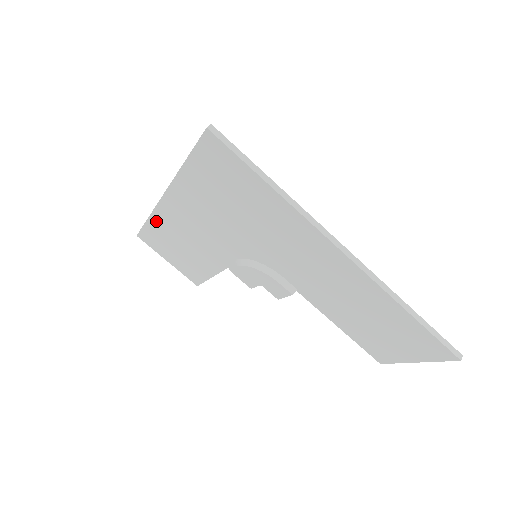
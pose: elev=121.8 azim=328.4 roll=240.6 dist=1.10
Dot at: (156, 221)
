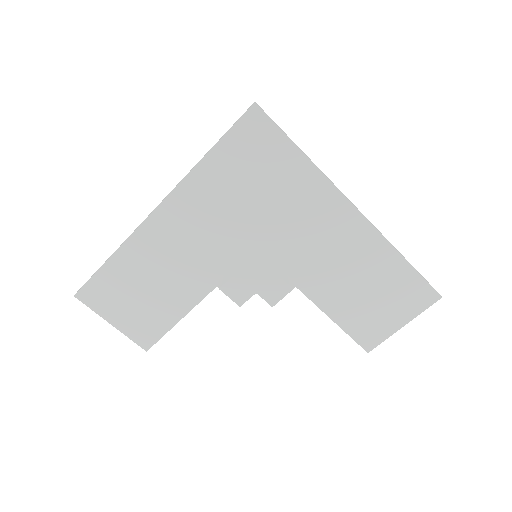
Dot at: (126, 253)
